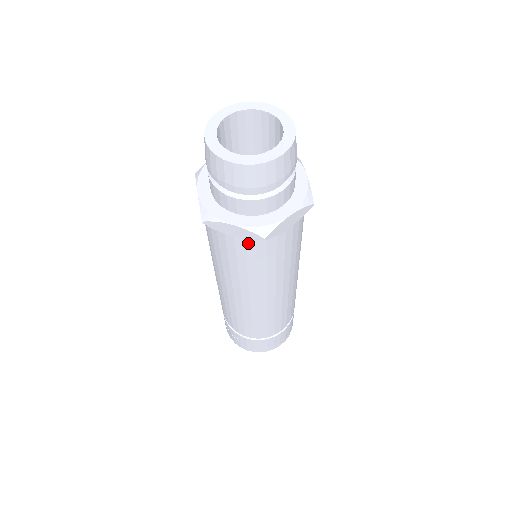
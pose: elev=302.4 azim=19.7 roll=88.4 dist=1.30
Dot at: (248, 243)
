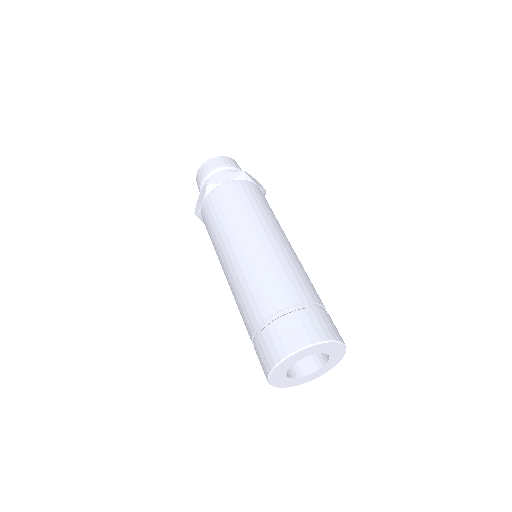
Dot at: (208, 201)
